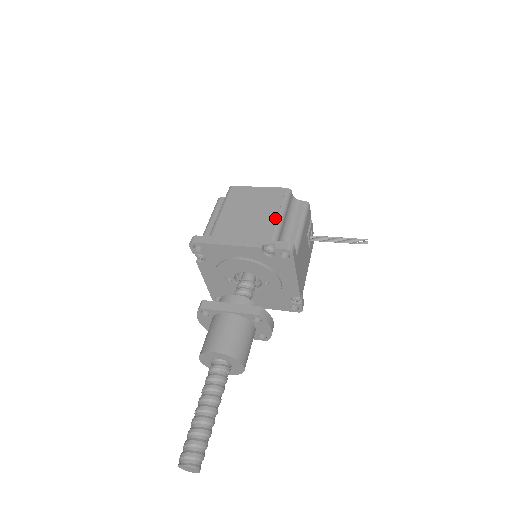
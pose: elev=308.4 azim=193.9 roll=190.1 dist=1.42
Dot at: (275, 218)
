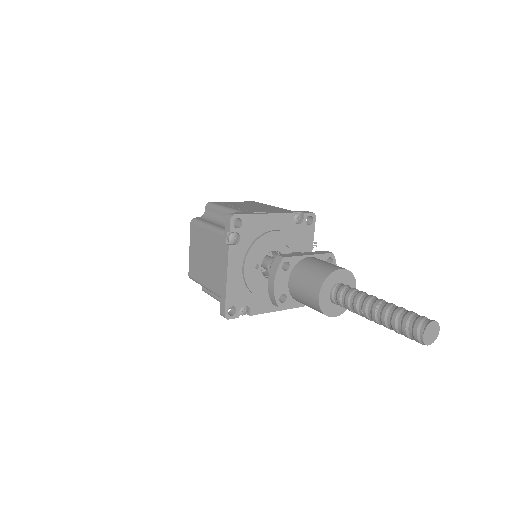
Dot at: (276, 207)
